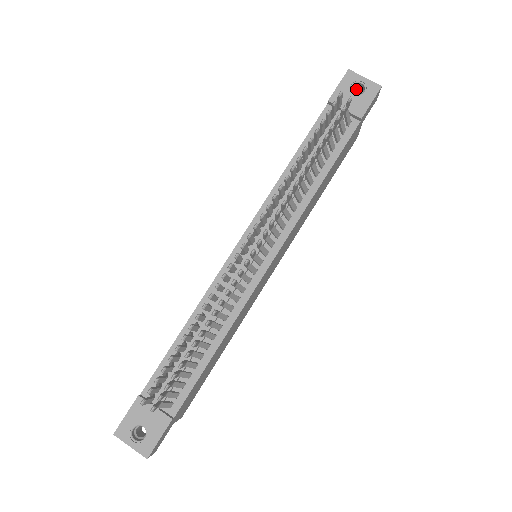
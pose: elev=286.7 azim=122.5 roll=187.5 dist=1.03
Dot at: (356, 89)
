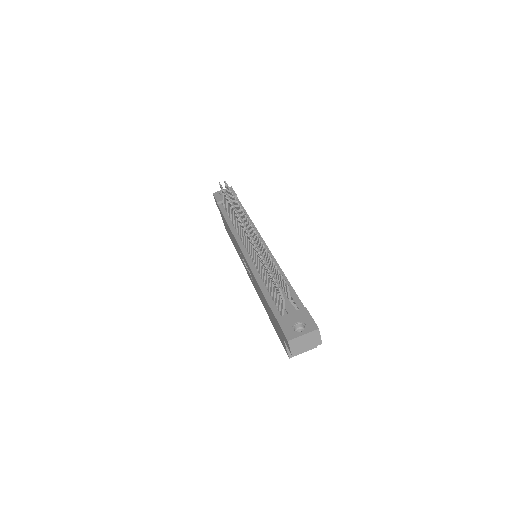
Dot at: occluded
